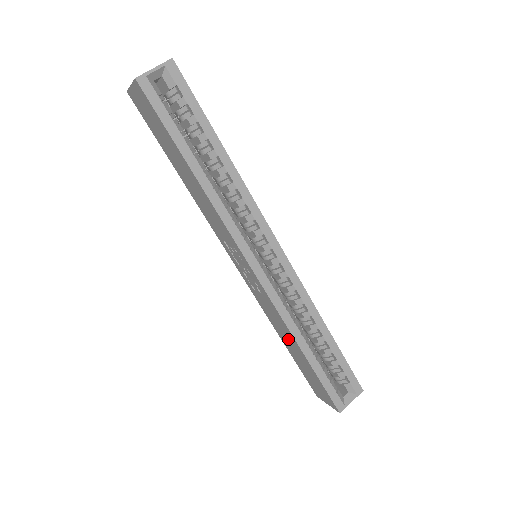
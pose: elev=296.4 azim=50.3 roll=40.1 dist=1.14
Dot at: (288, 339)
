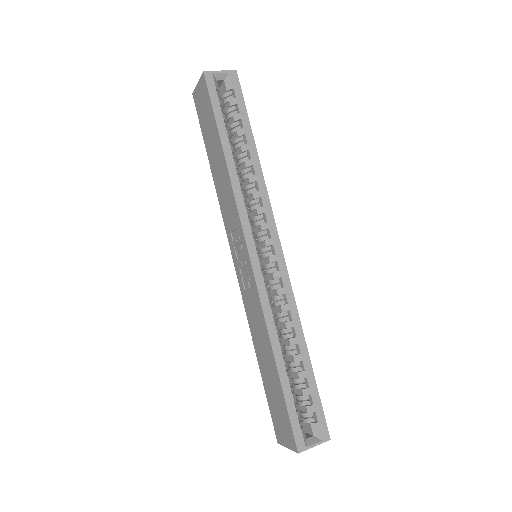
Dot at: (264, 349)
